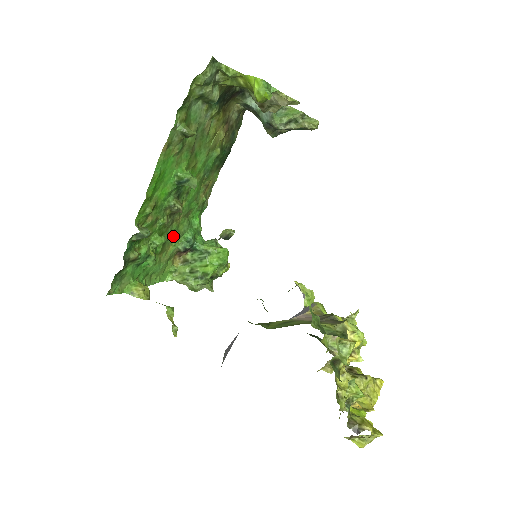
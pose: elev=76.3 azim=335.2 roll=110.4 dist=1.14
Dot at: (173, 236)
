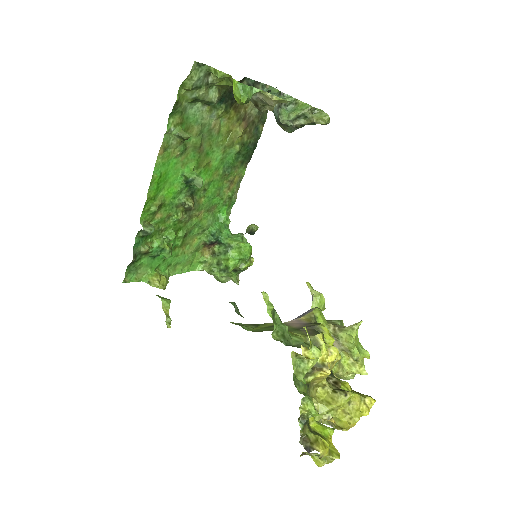
Dot at: (196, 230)
